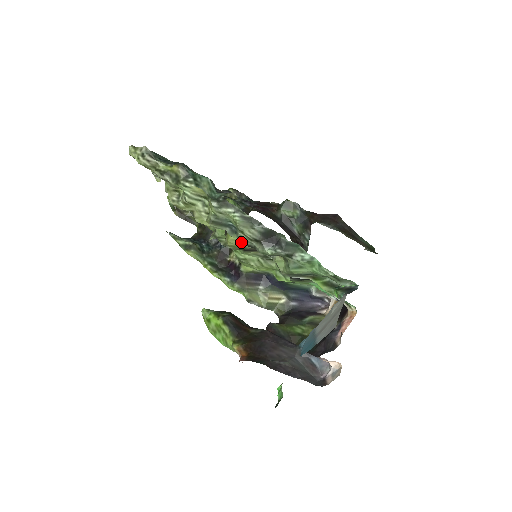
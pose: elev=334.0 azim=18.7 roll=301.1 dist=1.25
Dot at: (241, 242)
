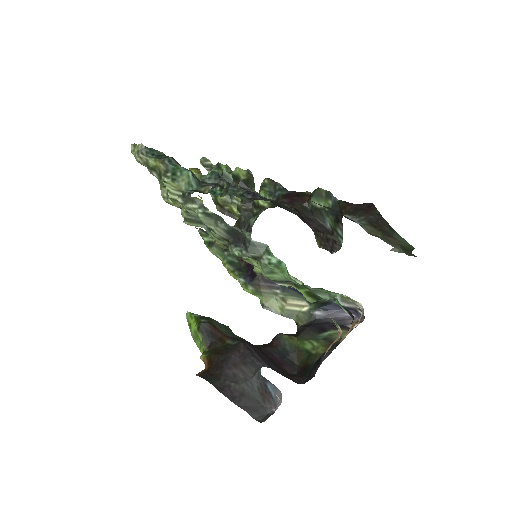
Dot at: occluded
